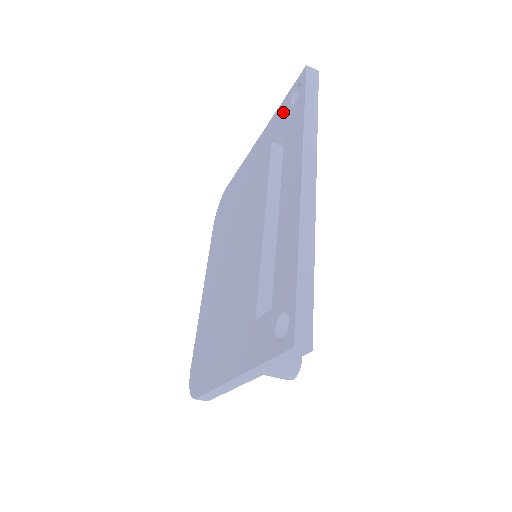
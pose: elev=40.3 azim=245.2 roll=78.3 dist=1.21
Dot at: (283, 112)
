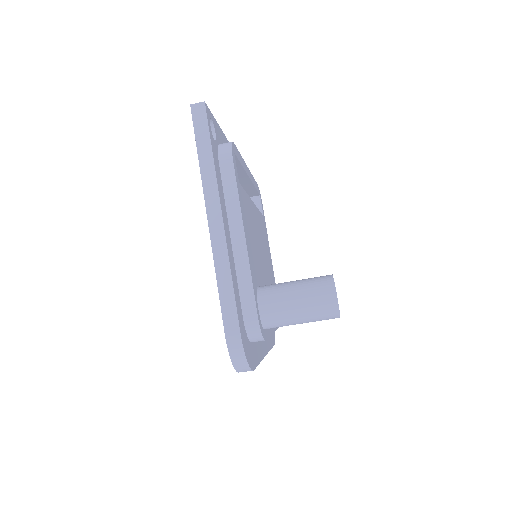
Dot at: occluded
